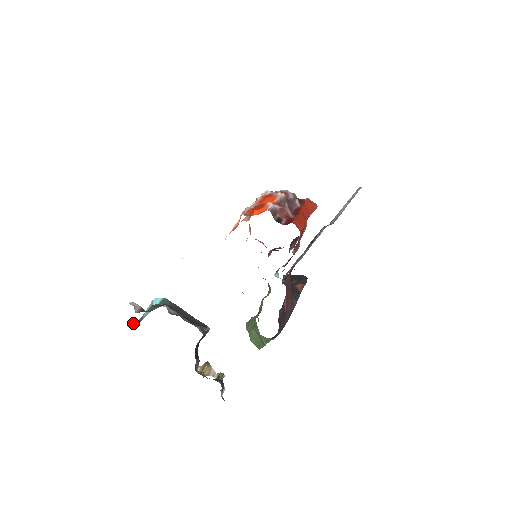
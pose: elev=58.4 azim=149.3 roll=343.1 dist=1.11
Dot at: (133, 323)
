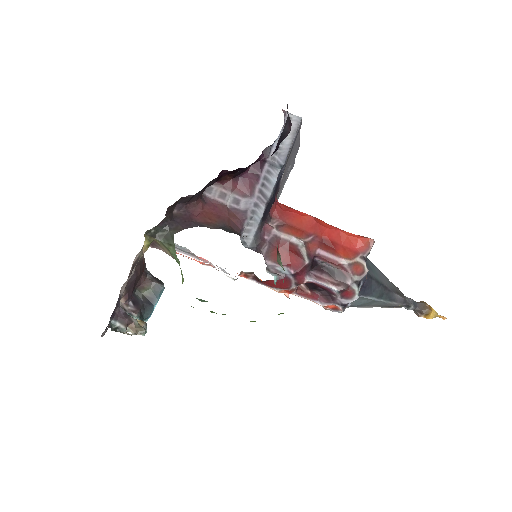
Dot at: occluded
